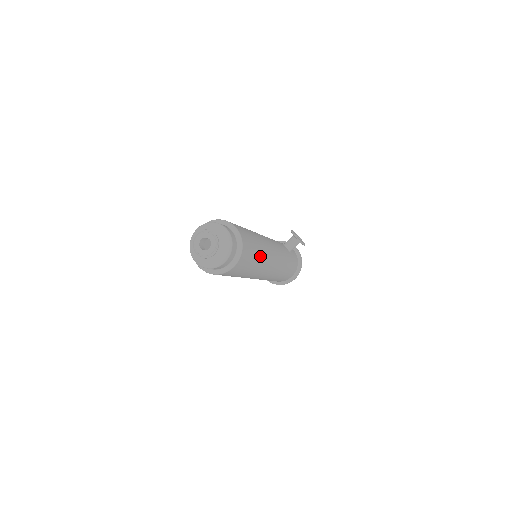
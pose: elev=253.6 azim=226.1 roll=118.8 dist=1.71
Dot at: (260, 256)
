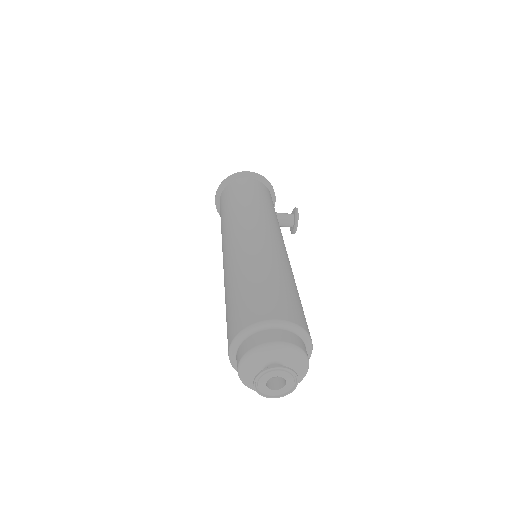
Dot at: occluded
